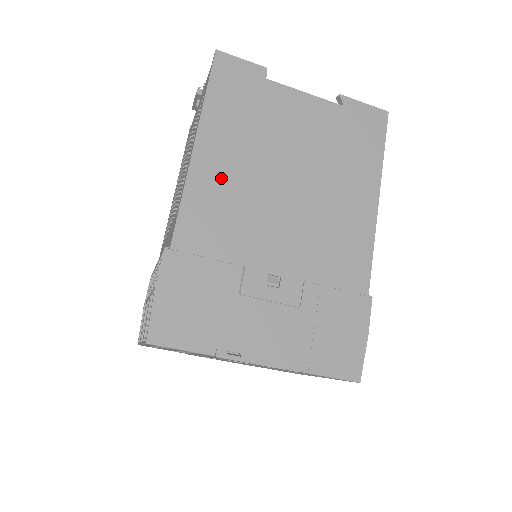
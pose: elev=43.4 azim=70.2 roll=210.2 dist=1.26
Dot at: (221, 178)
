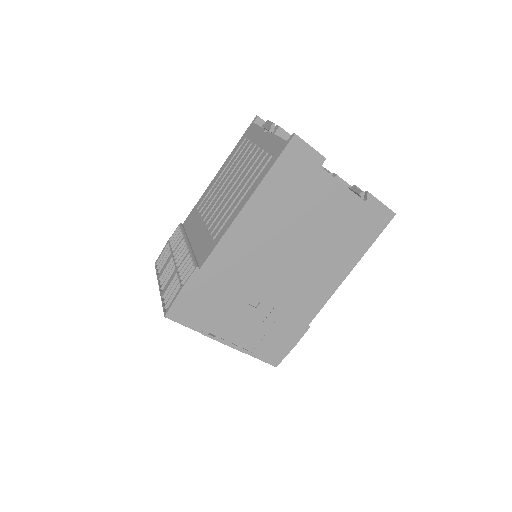
Dot at: (253, 232)
